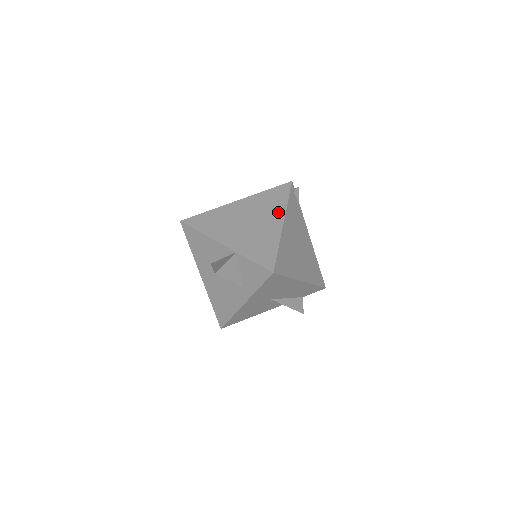
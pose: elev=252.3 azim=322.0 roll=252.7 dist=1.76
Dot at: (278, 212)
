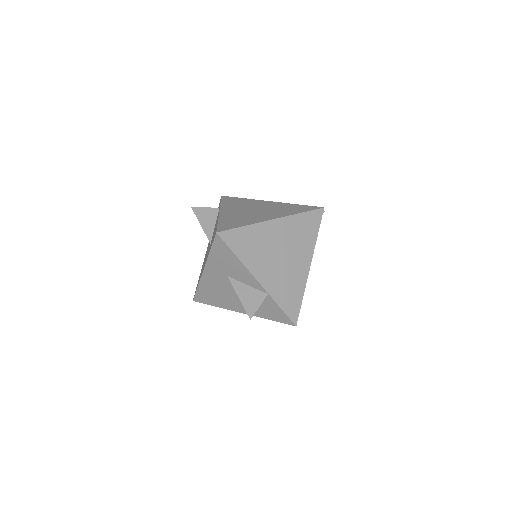
Dot at: (308, 250)
